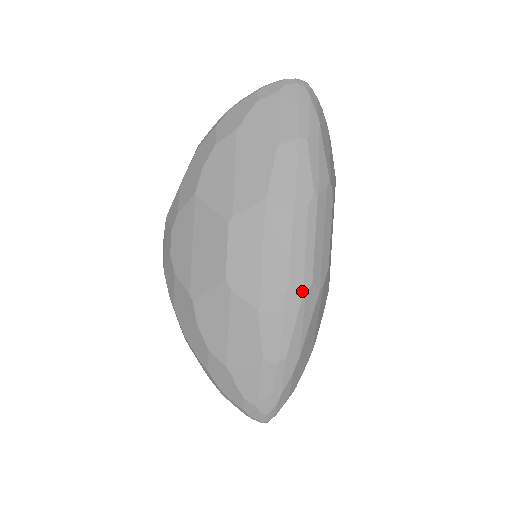
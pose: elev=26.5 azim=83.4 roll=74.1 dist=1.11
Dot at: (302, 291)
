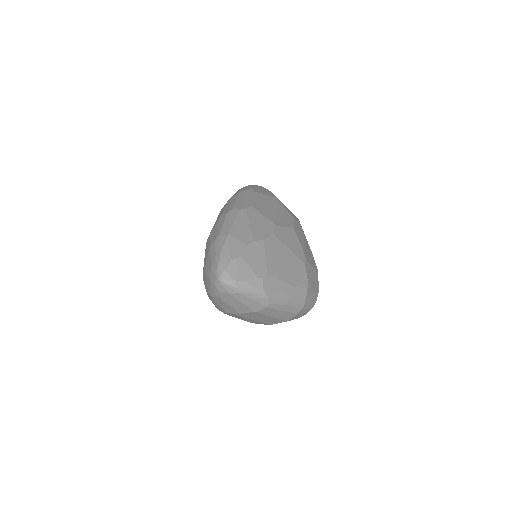
Dot at: (227, 213)
